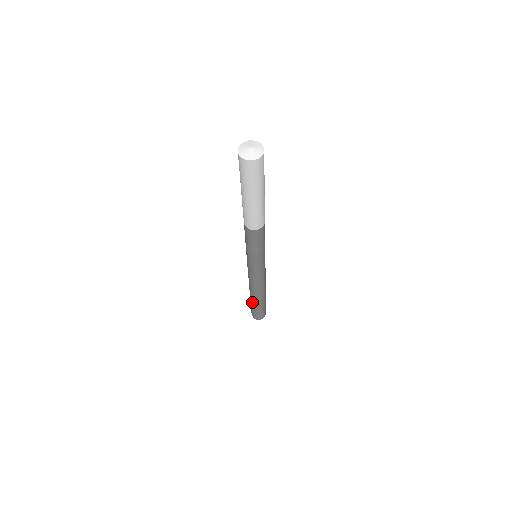
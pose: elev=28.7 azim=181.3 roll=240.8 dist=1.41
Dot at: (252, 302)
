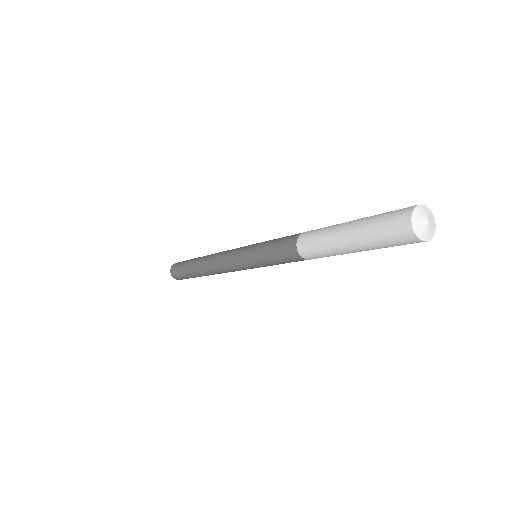
Dot at: (190, 267)
